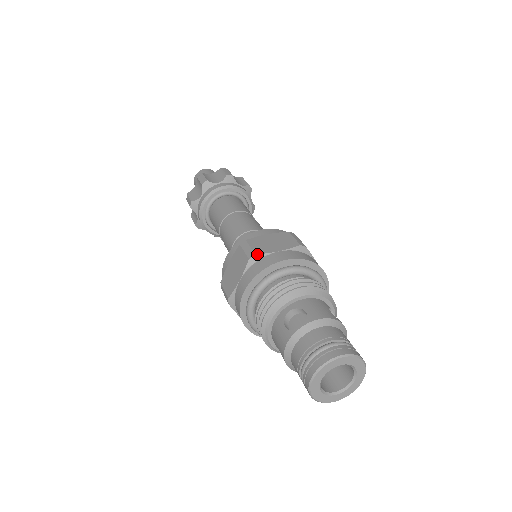
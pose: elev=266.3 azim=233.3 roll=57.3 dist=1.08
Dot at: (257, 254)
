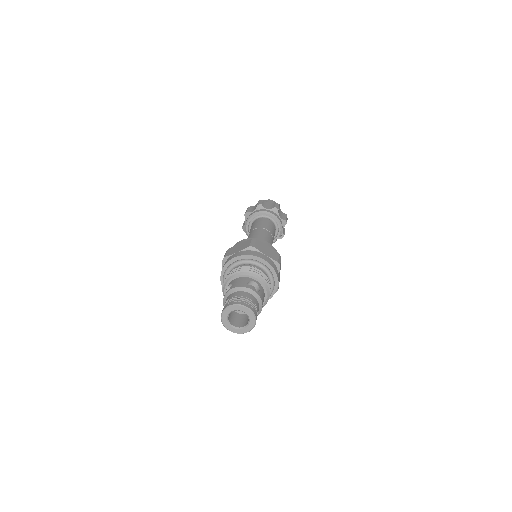
Dot at: (225, 257)
